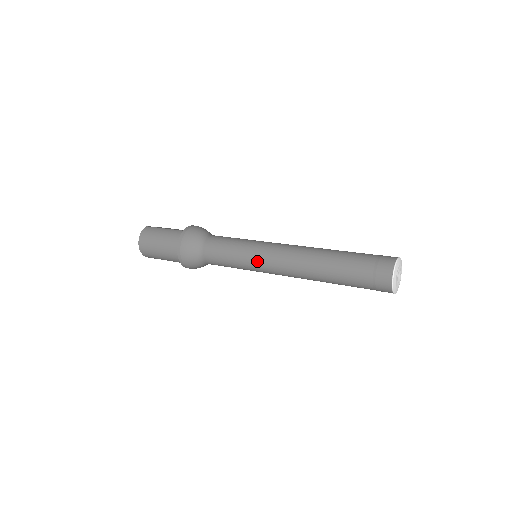
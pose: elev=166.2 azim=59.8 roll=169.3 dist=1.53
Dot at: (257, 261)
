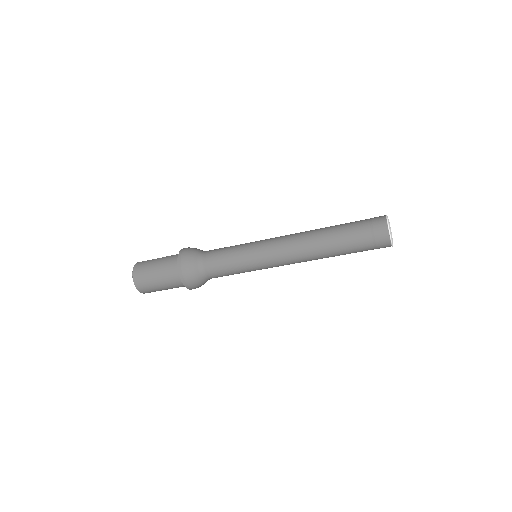
Dot at: (261, 256)
